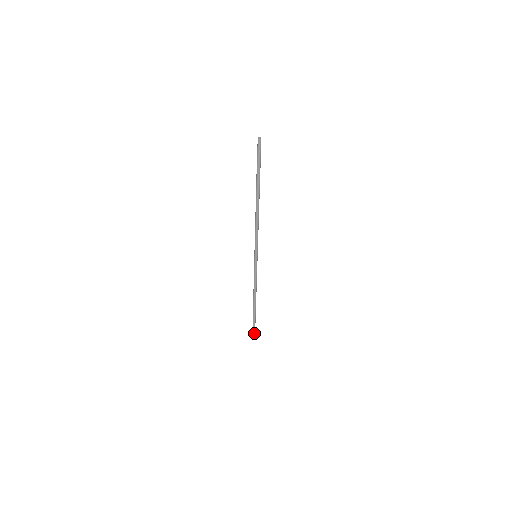
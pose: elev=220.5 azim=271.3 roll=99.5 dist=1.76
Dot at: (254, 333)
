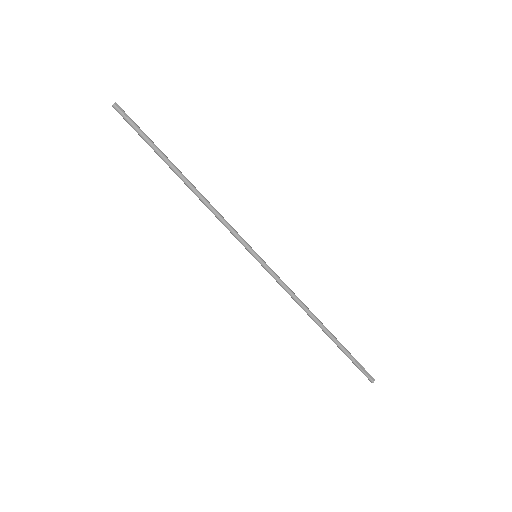
Dot at: (365, 373)
